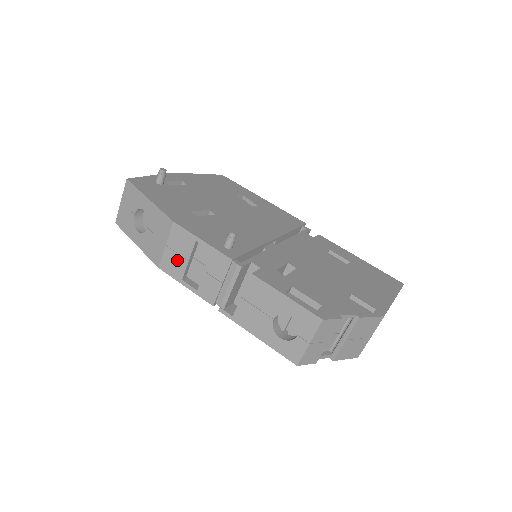
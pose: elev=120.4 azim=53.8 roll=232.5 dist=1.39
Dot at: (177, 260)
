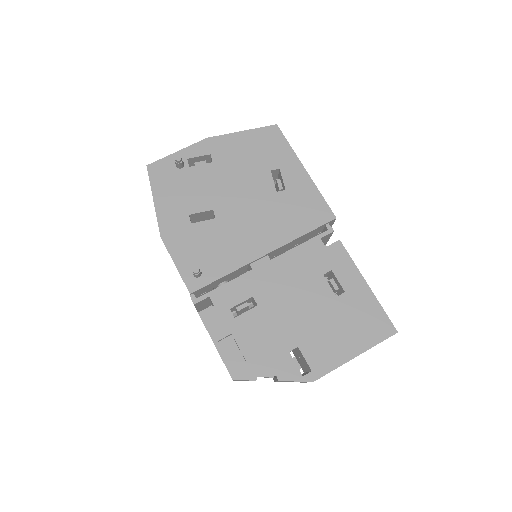
Dot at: occluded
